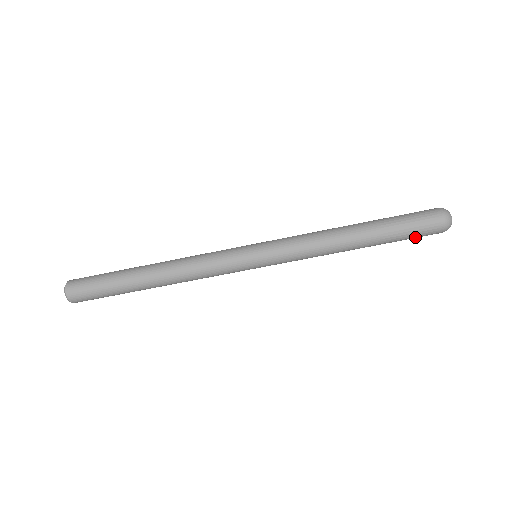
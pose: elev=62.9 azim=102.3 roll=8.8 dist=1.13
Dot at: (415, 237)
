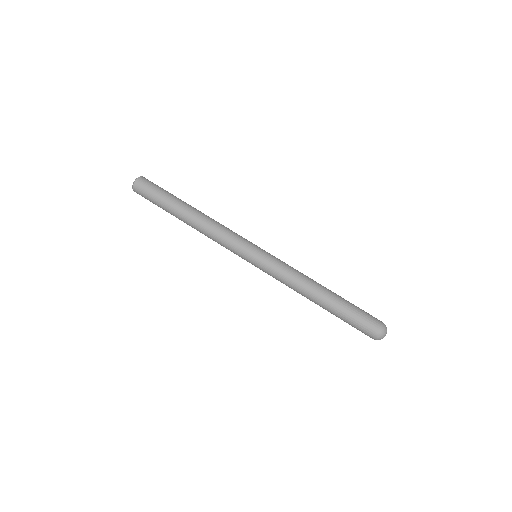
Dot at: (356, 326)
